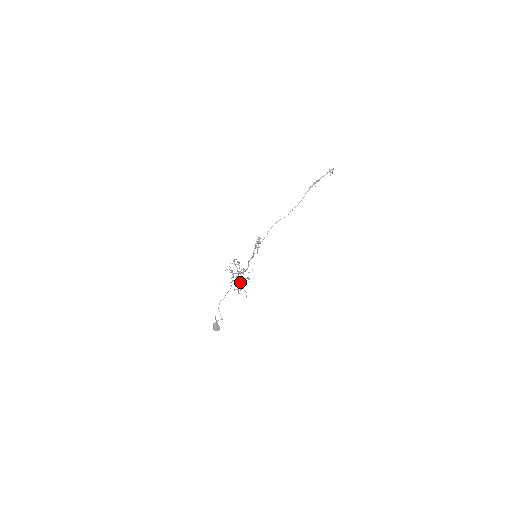
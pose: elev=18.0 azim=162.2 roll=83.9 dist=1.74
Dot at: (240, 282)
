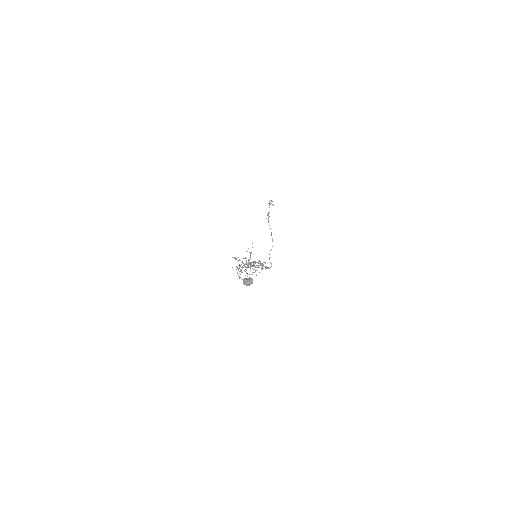
Dot at: (252, 266)
